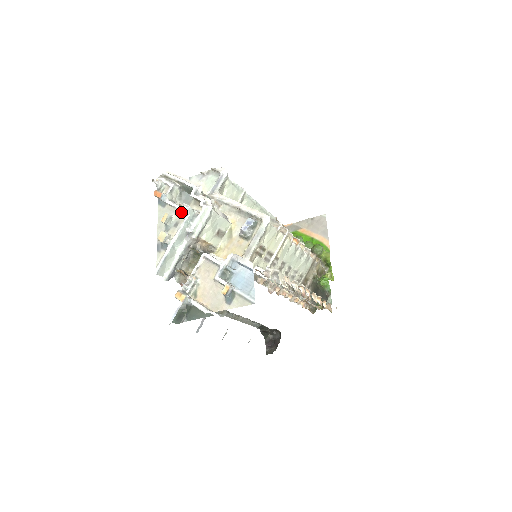
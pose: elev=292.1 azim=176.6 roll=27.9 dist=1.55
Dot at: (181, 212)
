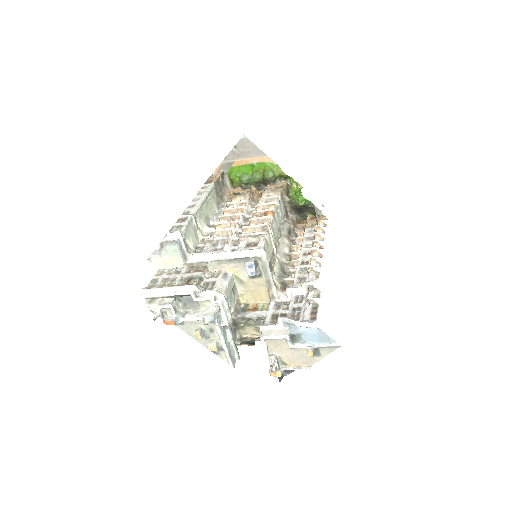
Dot at: occluded
